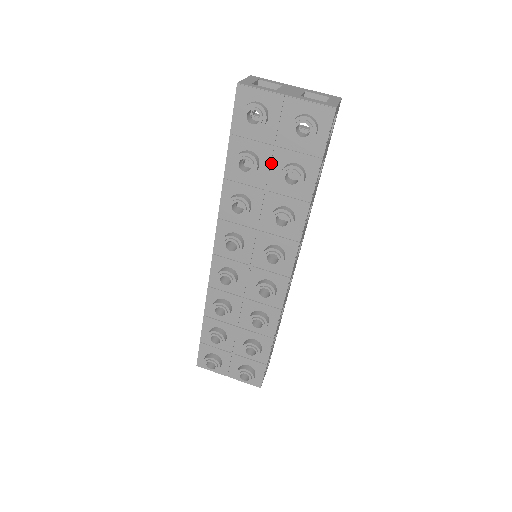
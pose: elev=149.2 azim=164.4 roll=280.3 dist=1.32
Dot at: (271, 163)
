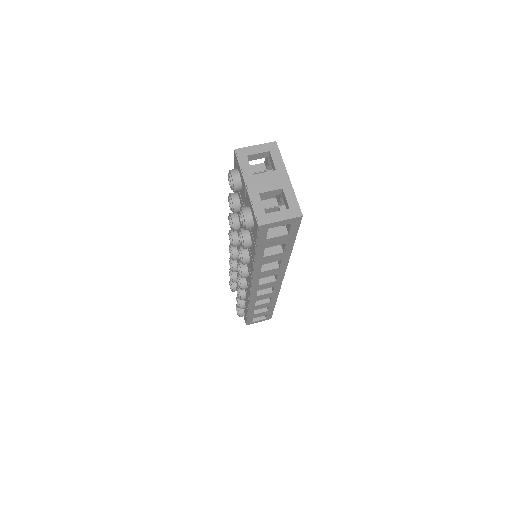
Dot at: occluded
